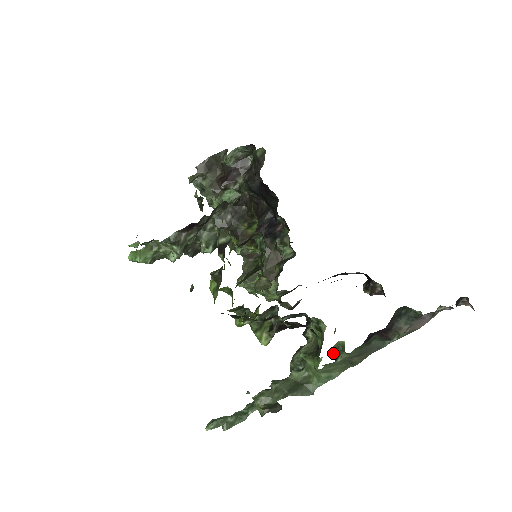
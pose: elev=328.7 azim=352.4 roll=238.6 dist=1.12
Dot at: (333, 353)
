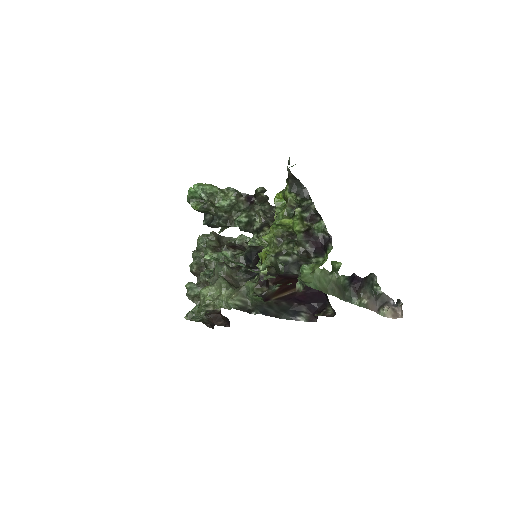
Dot at: (332, 266)
